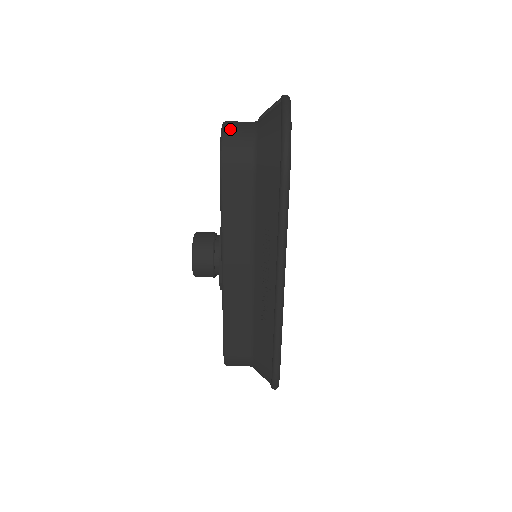
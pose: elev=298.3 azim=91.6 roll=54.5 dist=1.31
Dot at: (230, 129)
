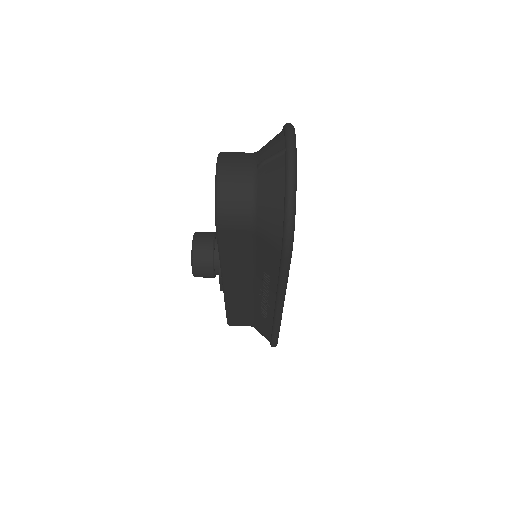
Dot at: (225, 187)
